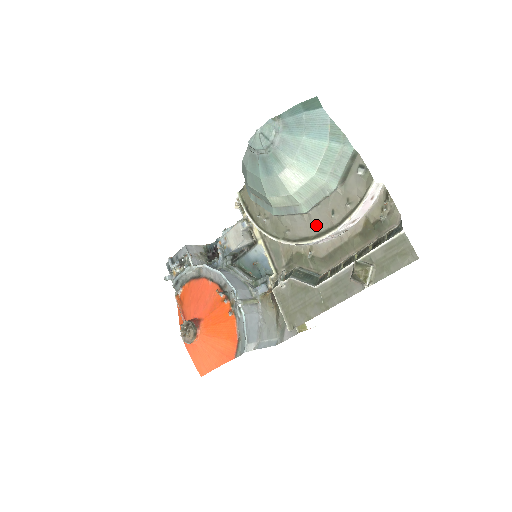
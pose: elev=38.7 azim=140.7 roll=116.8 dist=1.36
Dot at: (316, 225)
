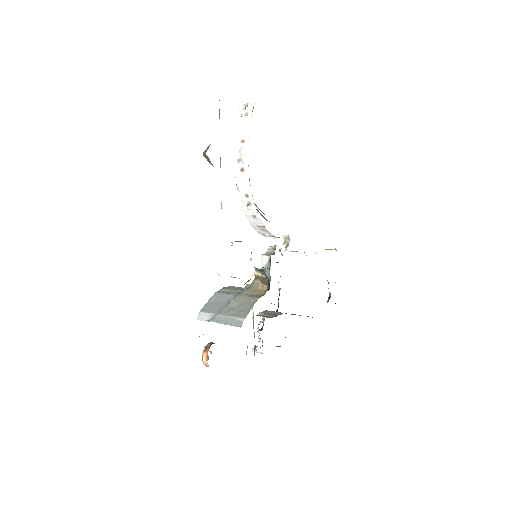
Dot at: occluded
